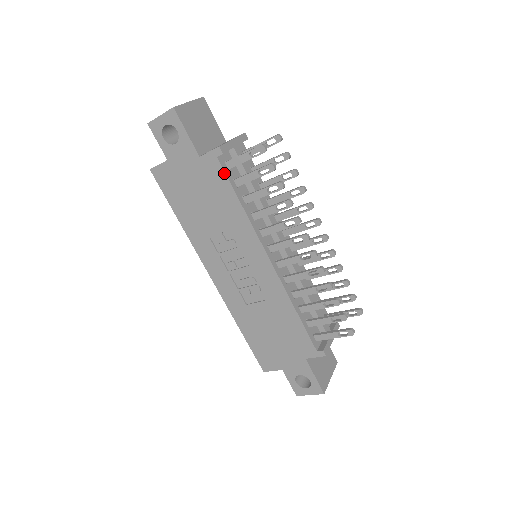
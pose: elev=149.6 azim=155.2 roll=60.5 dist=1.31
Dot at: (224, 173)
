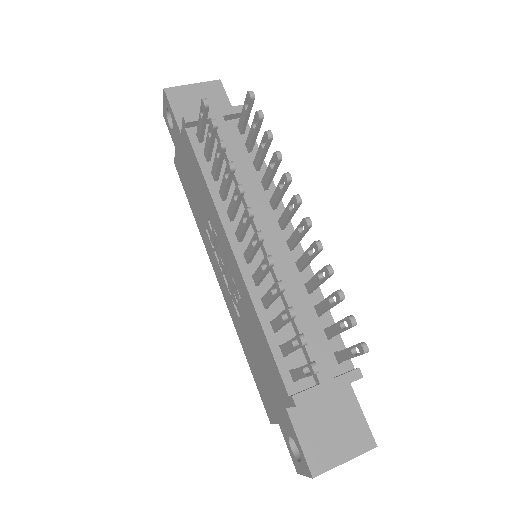
Dot at: (191, 145)
